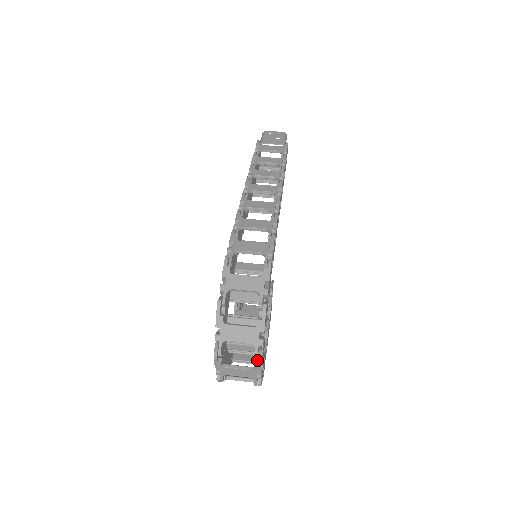
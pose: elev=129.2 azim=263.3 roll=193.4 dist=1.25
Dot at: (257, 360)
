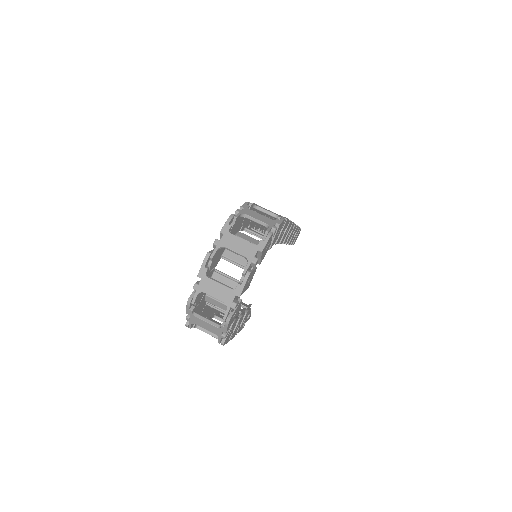
Dot at: (242, 282)
